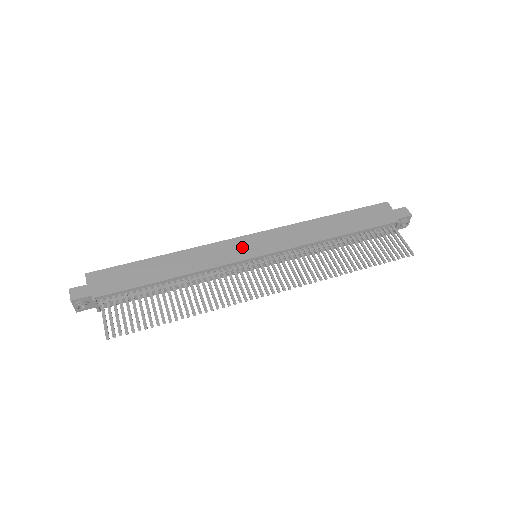
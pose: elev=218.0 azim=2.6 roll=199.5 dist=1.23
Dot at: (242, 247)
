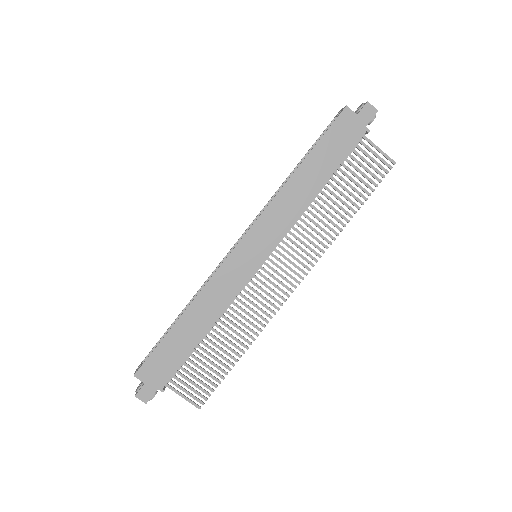
Dot at: (242, 262)
